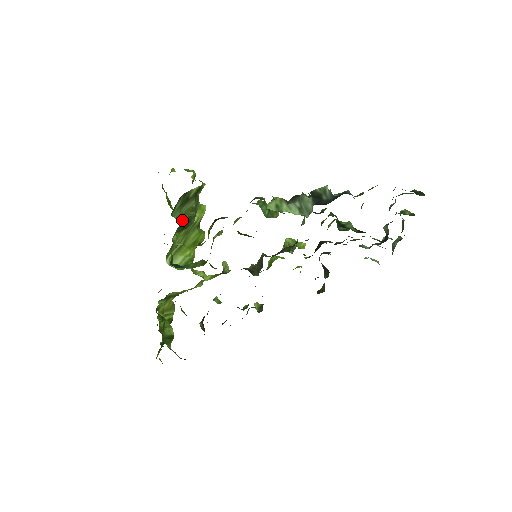
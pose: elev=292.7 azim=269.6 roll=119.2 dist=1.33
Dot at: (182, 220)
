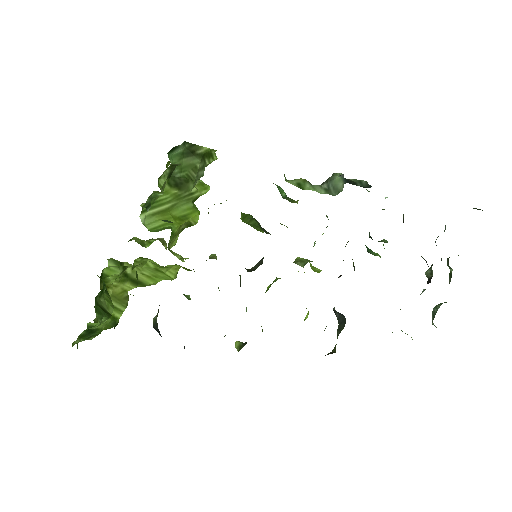
Dot at: (178, 173)
